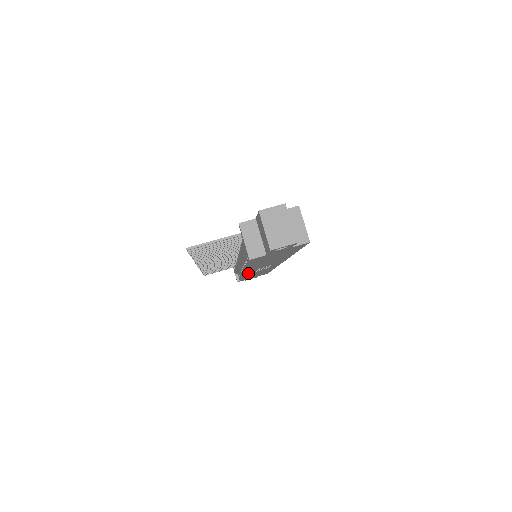
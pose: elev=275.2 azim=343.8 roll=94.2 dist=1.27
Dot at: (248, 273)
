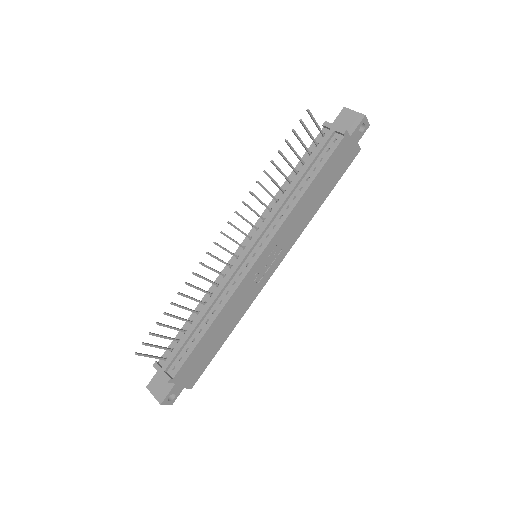
Dot at: (252, 271)
